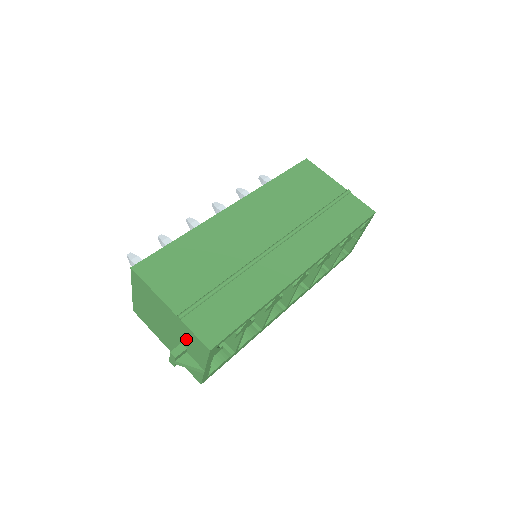
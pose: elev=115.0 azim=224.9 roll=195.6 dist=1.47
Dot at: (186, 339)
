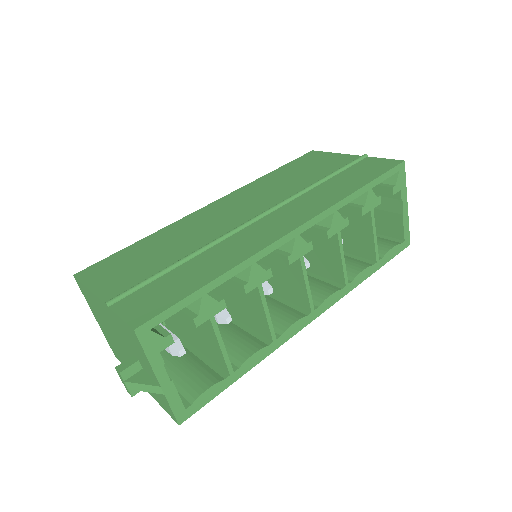
Dot at: (128, 341)
